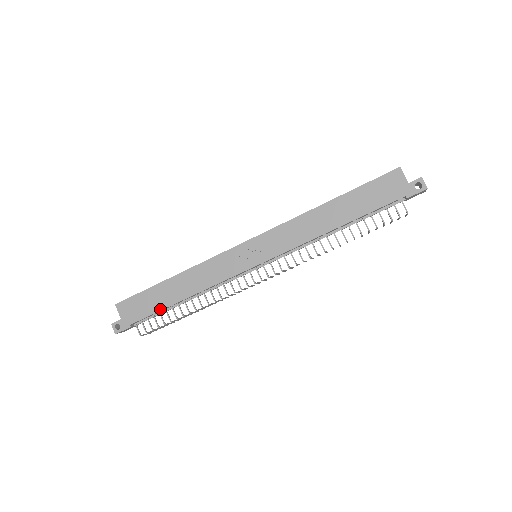
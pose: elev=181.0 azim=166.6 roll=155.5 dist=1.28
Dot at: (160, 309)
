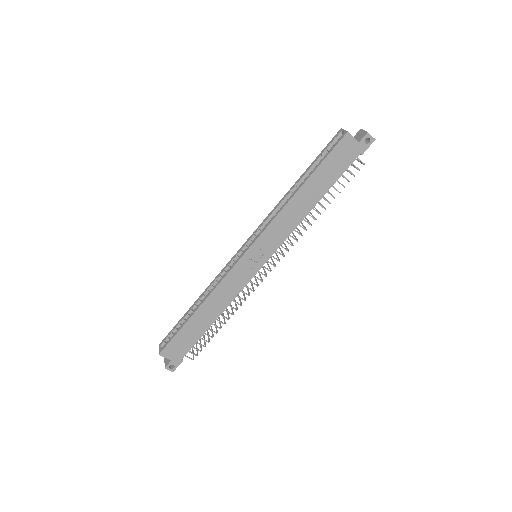
Dot at: (200, 336)
